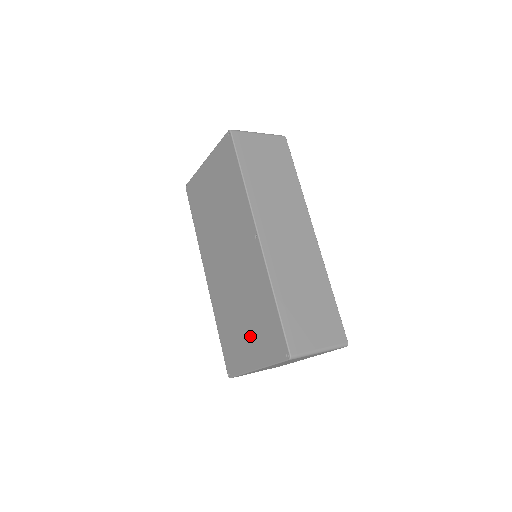
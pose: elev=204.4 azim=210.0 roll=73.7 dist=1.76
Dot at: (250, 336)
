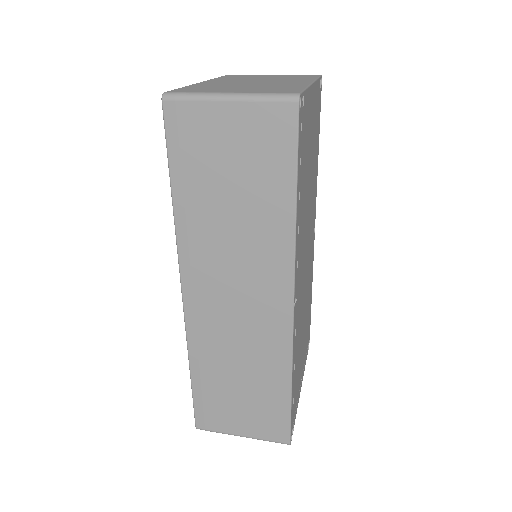
Dot at: occluded
